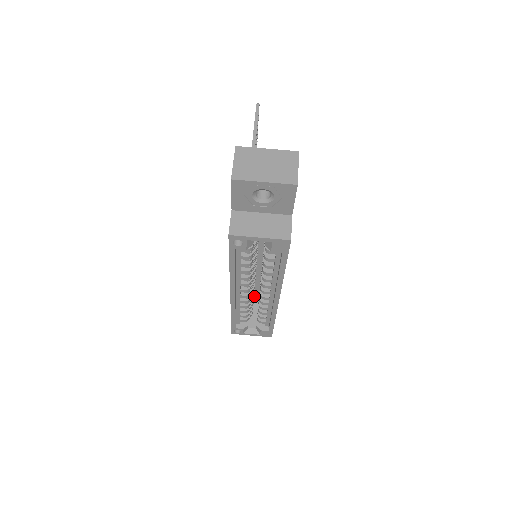
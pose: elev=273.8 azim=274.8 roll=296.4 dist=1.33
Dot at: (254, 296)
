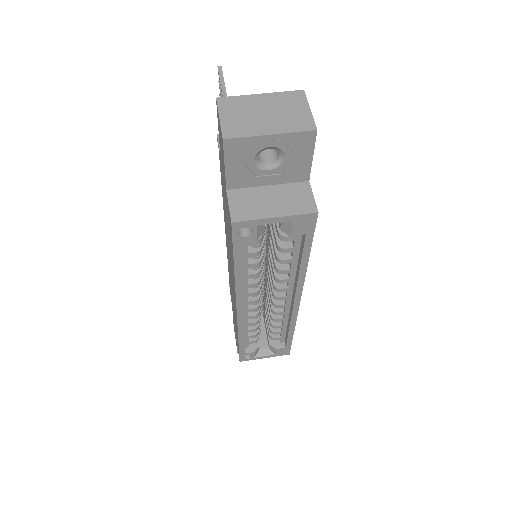
Dot at: occluded
